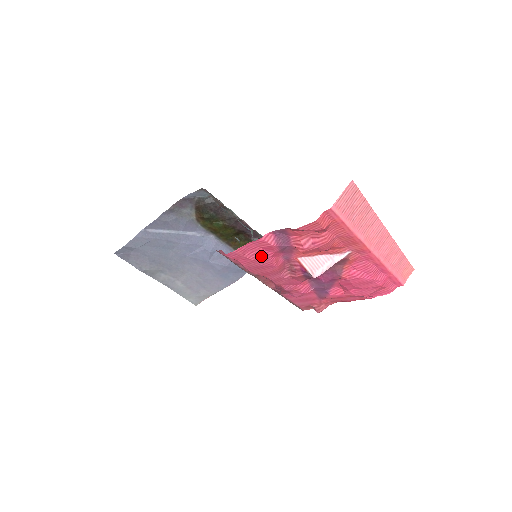
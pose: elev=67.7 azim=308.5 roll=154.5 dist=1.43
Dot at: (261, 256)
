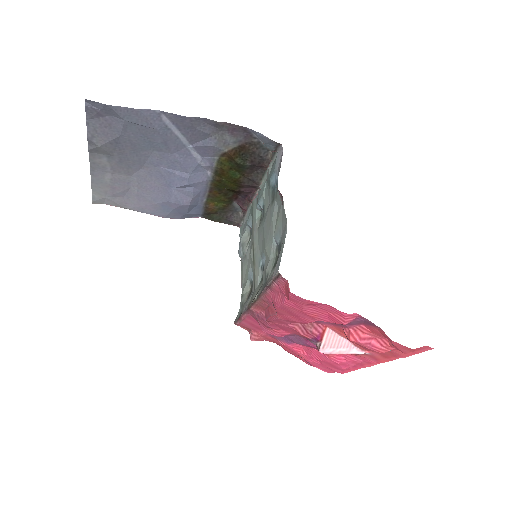
Dot at: (315, 315)
